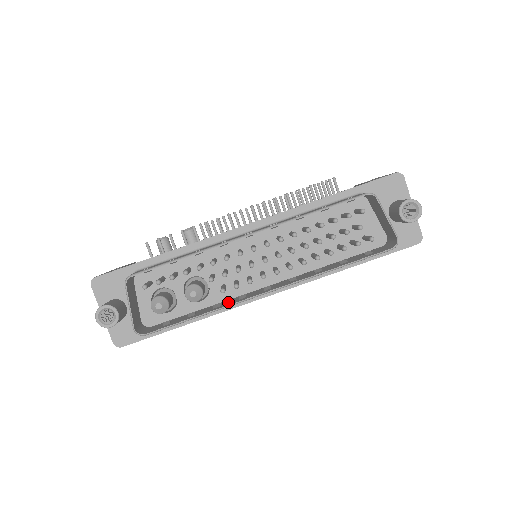
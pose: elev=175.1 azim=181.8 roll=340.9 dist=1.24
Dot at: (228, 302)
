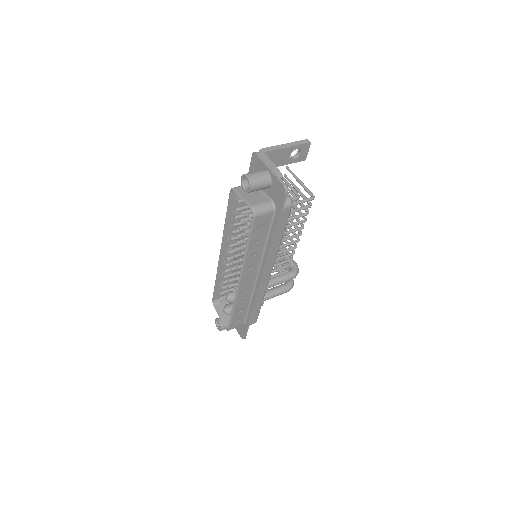
Dot at: (242, 295)
